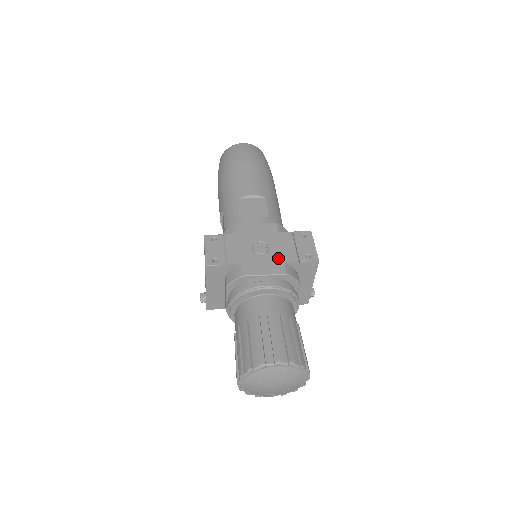
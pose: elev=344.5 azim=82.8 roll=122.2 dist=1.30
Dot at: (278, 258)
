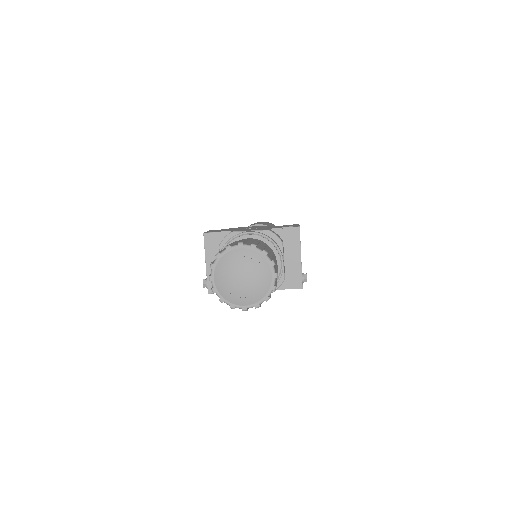
Dot at: (265, 228)
